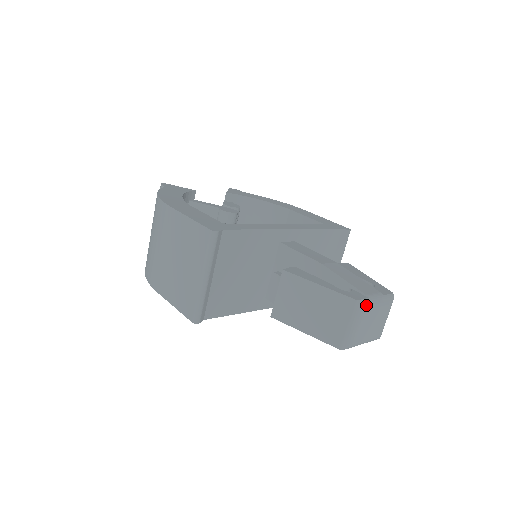
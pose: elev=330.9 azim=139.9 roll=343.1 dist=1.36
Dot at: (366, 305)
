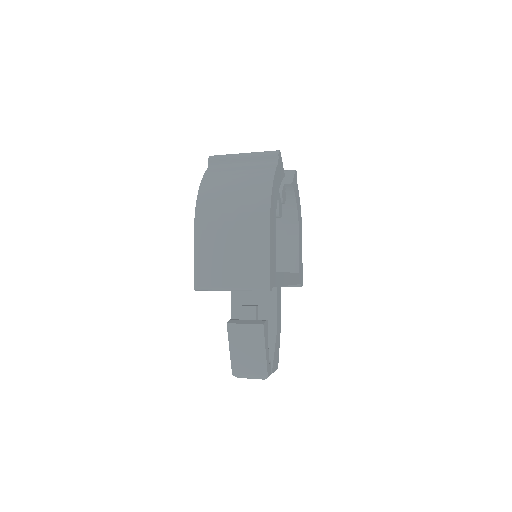
Dot at: occluded
